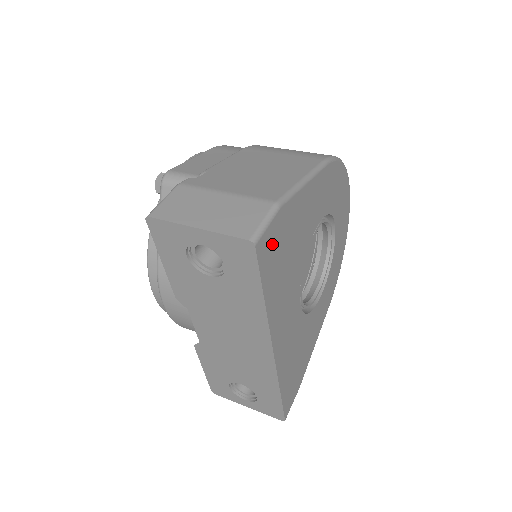
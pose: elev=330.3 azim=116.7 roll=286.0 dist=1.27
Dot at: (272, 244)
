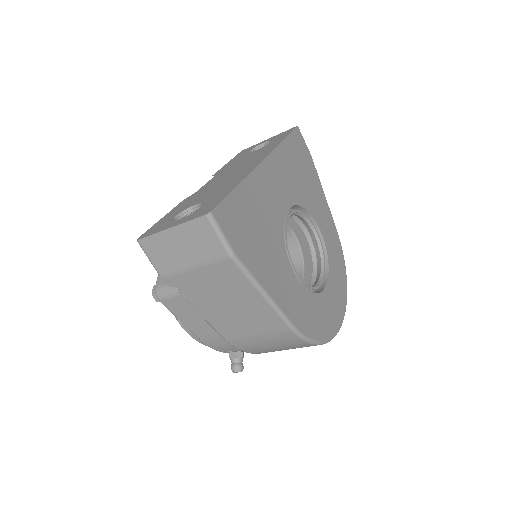
Dot at: (301, 148)
